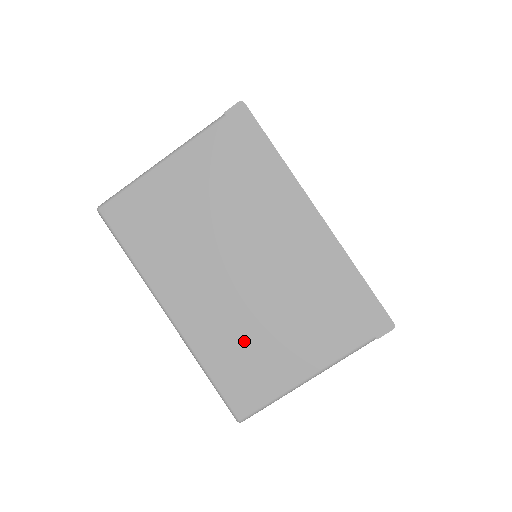
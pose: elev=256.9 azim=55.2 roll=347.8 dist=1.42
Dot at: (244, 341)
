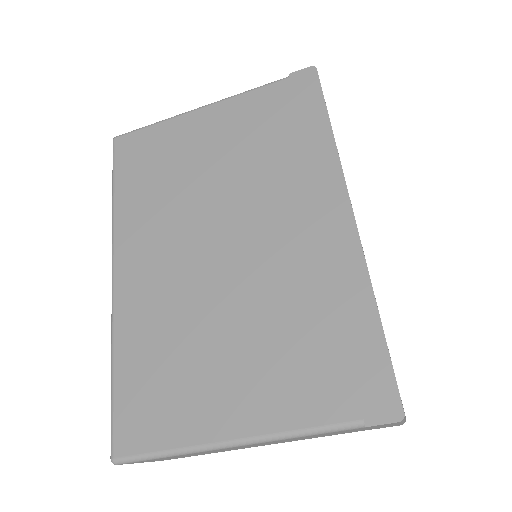
Dot at: (178, 344)
